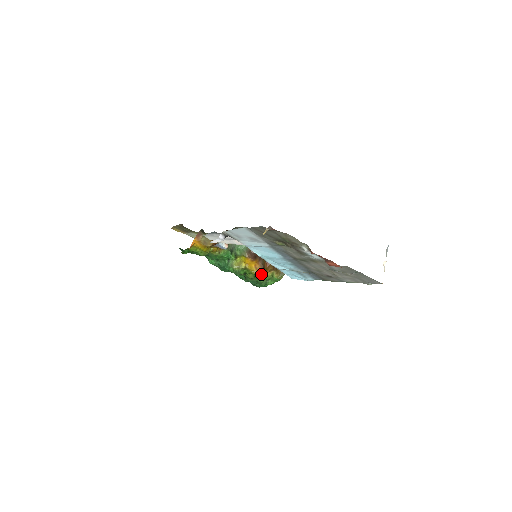
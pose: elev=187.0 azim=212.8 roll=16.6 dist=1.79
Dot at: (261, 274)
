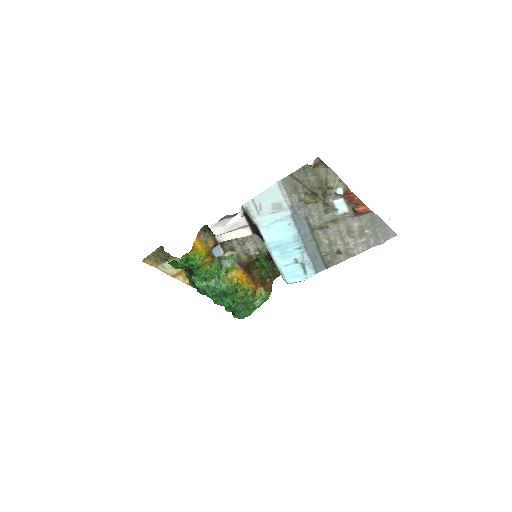
Dot at: (254, 288)
